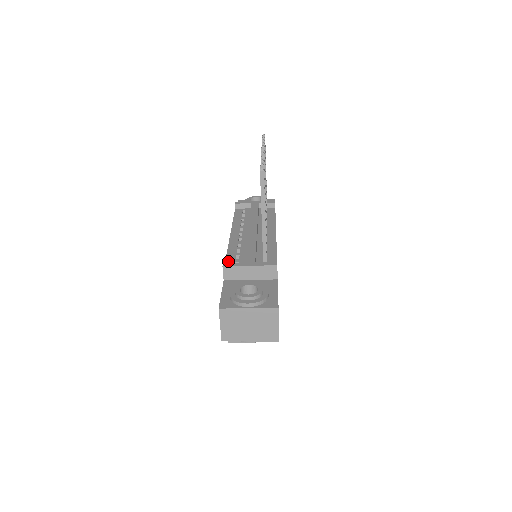
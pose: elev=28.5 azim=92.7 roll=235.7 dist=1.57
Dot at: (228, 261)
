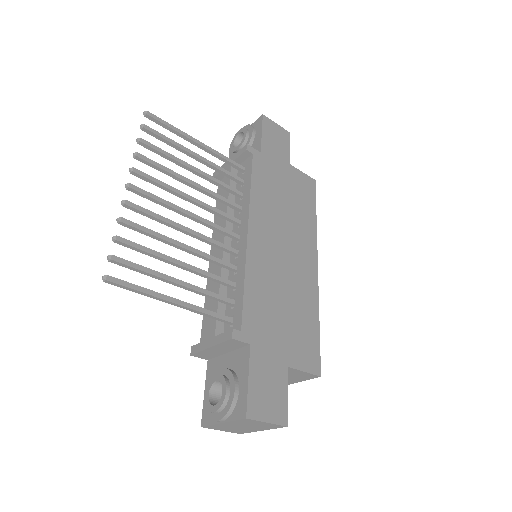
Dot at: (203, 327)
